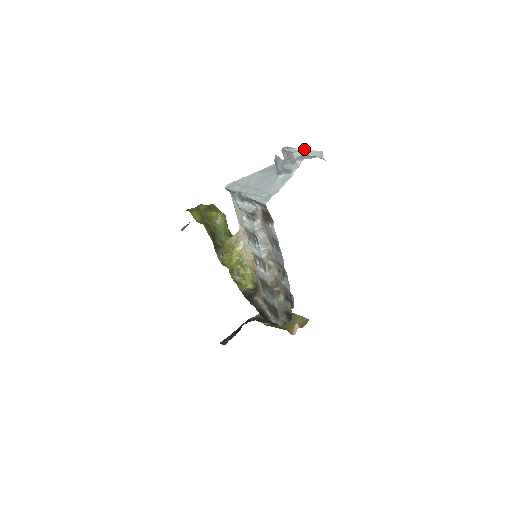
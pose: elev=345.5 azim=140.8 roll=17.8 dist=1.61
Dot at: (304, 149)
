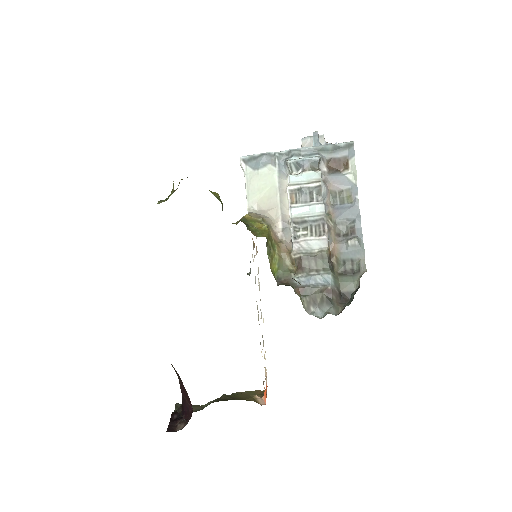
Dot at: occluded
